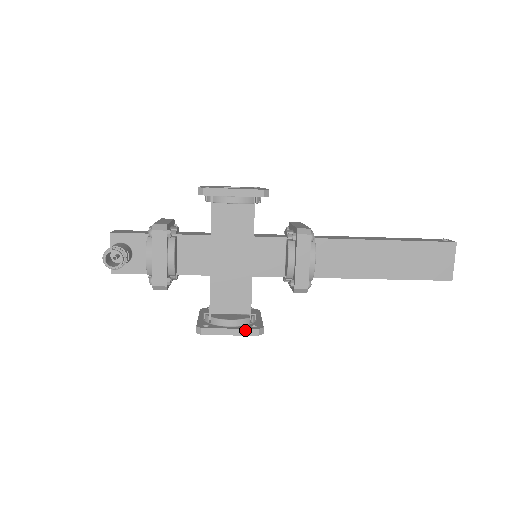
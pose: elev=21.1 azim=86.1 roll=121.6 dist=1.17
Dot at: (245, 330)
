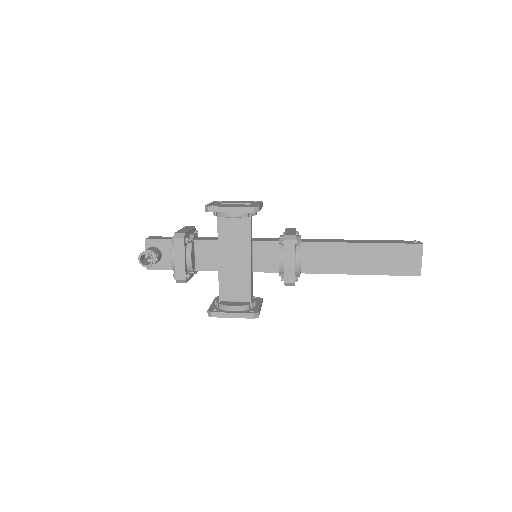
Dot at: (244, 314)
